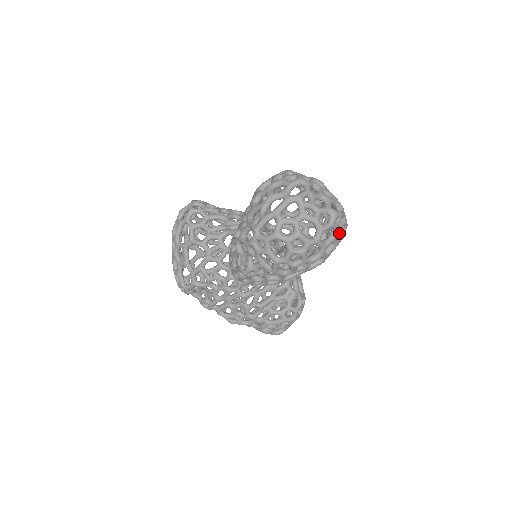
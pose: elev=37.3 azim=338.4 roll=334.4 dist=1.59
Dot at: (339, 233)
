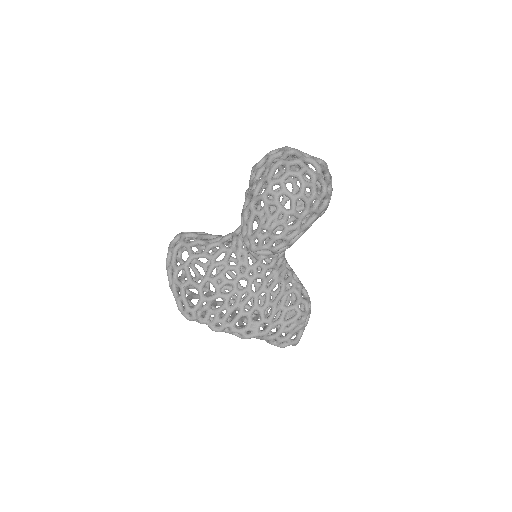
Dot at: occluded
